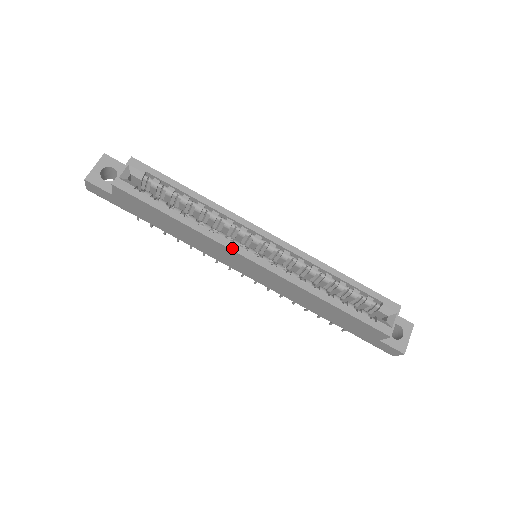
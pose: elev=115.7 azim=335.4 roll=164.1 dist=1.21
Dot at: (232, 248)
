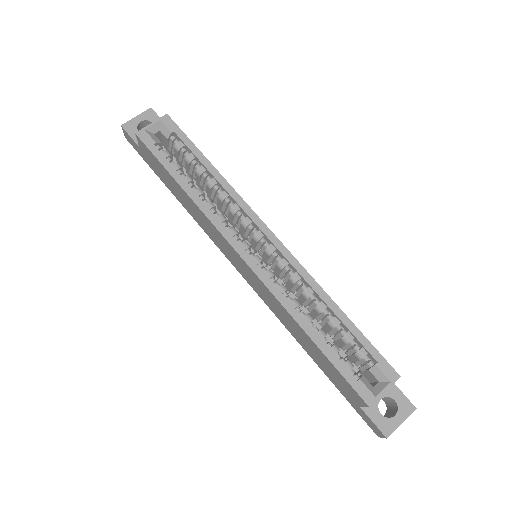
Dot at: (224, 234)
